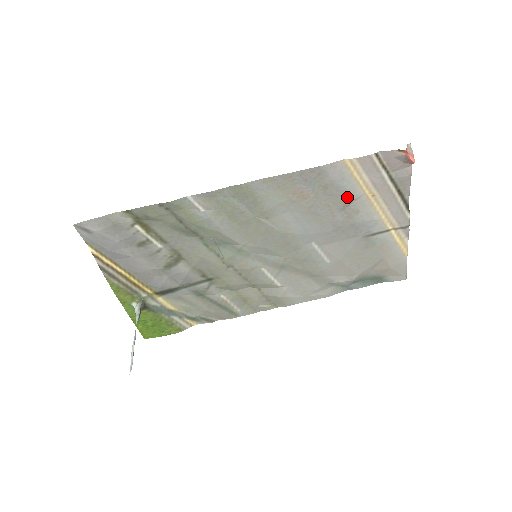
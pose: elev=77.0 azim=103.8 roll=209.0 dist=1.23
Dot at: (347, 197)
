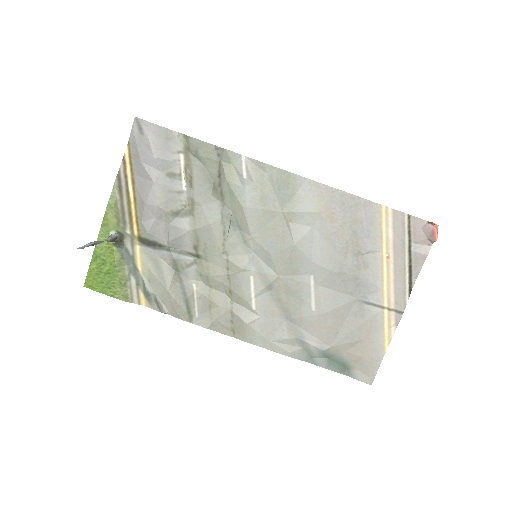
Dot at: (366, 244)
